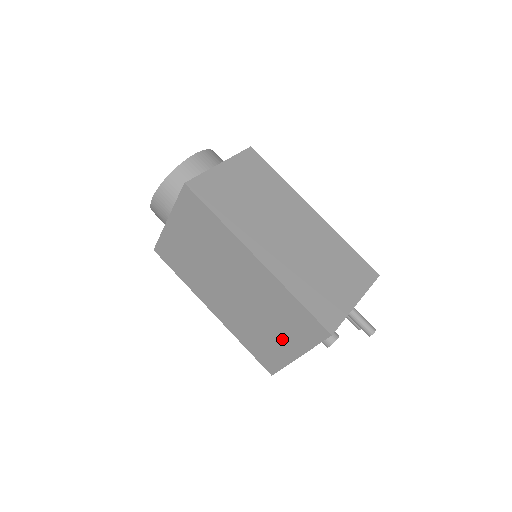
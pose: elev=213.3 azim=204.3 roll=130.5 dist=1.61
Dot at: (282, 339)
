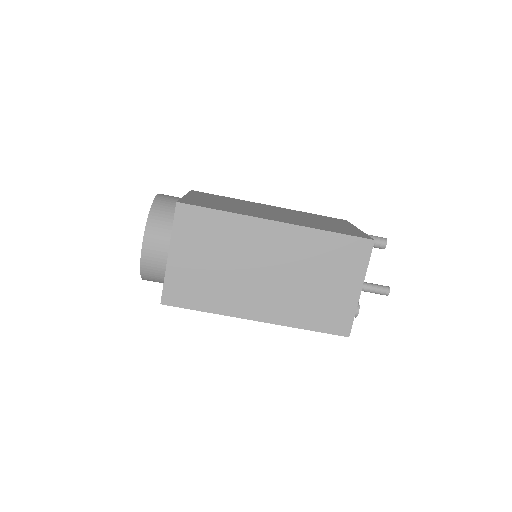
Dot at: occluded
